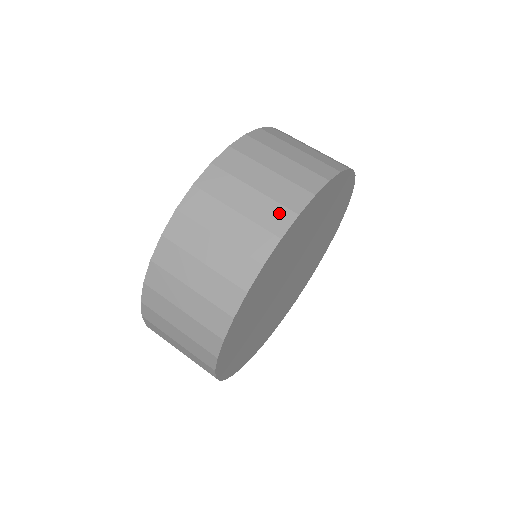
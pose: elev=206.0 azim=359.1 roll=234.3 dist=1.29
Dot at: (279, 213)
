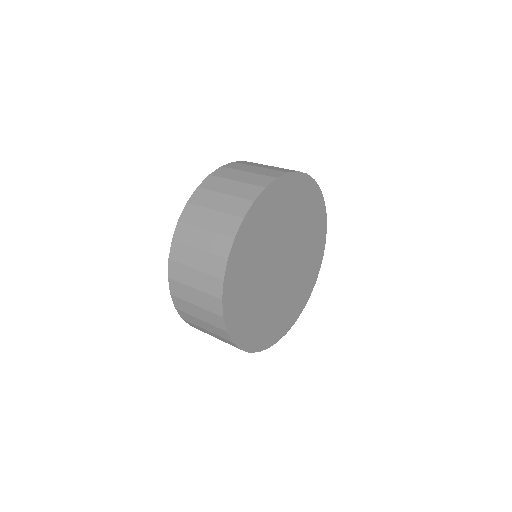
Dot at: (264, 178)
